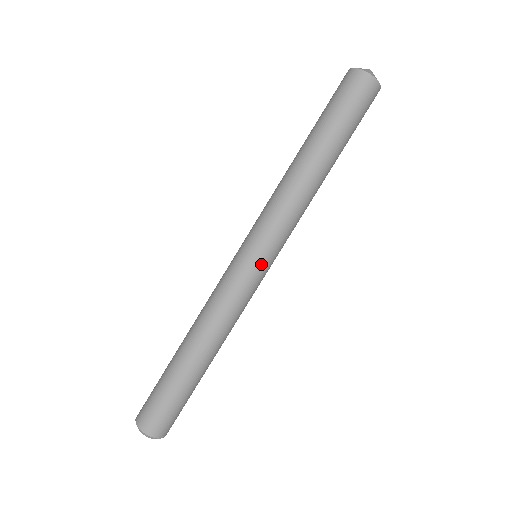
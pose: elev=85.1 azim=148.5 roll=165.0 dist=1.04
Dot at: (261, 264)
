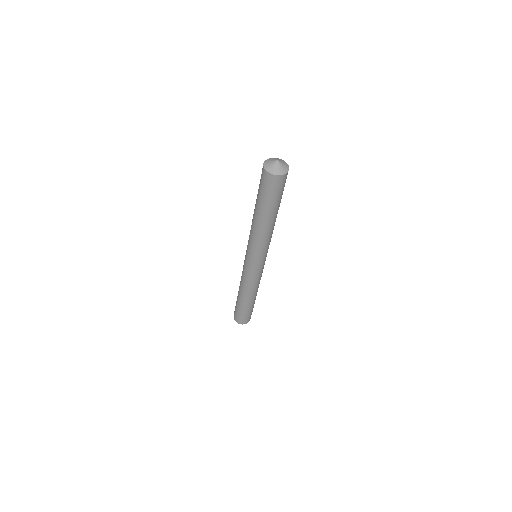
Dot at: (263, 263)
